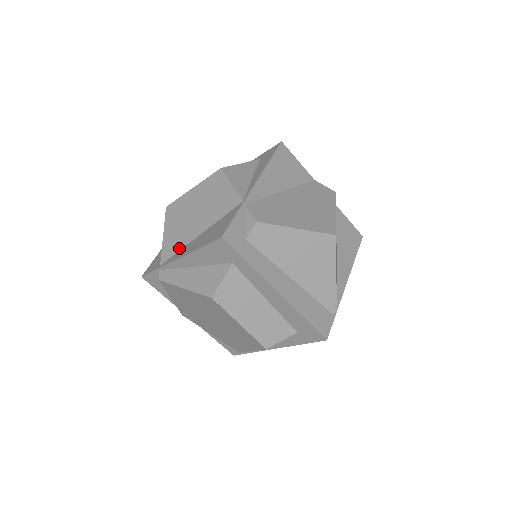
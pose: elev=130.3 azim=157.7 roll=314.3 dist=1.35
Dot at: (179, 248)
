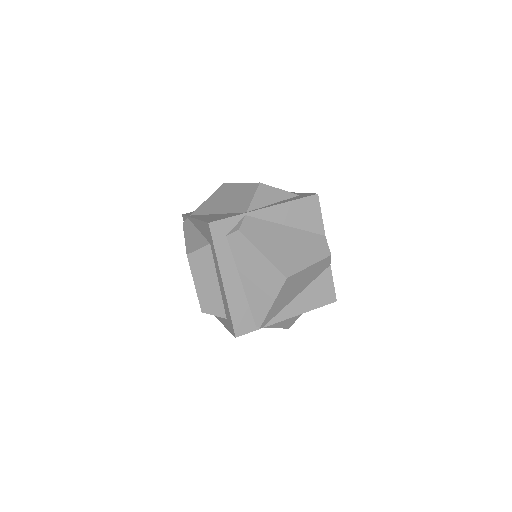
Dot at: (204, 213)
